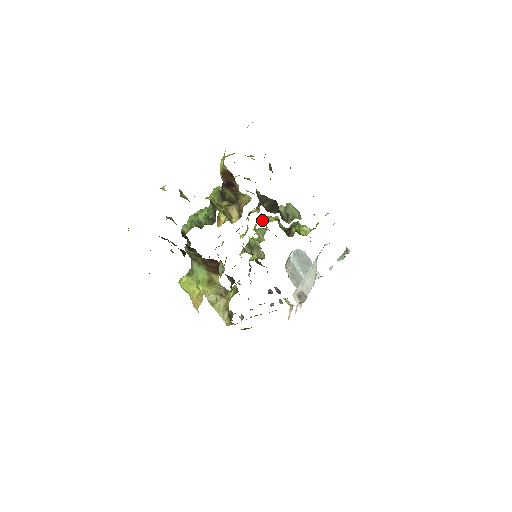
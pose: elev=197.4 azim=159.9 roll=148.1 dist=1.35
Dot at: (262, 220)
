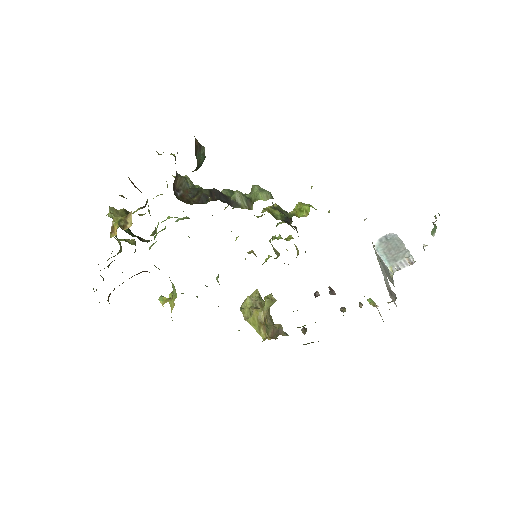
Dot at: occluded
